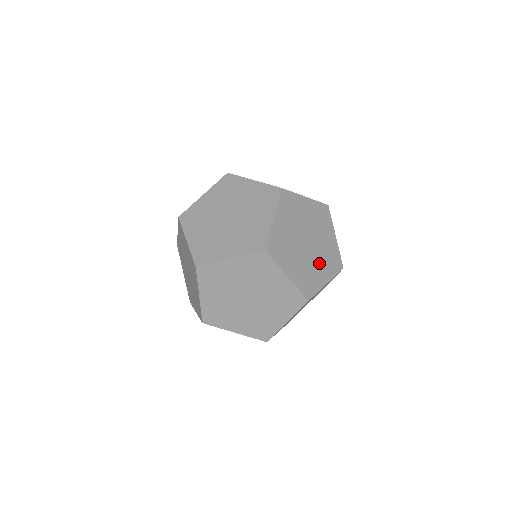
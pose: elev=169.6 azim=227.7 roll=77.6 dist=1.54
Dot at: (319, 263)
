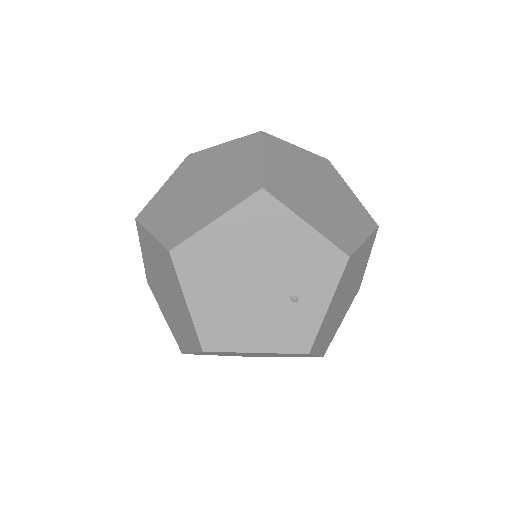
Dot at: (298, 291)
